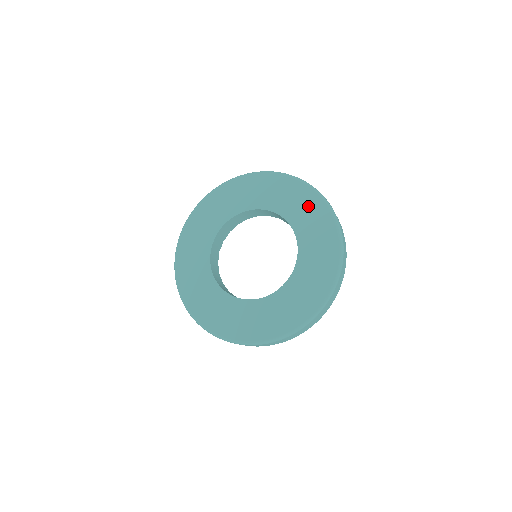
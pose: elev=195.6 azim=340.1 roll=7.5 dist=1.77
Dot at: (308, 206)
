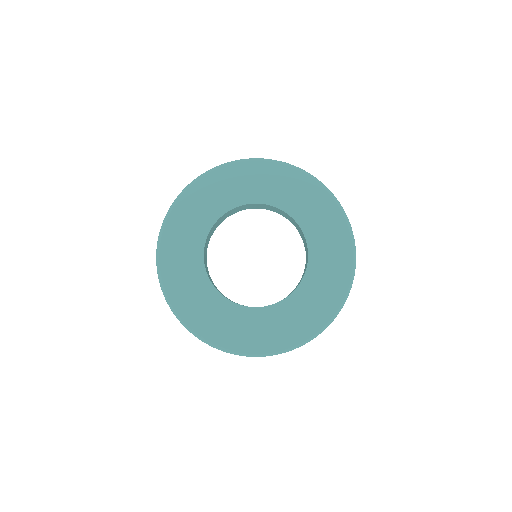
Dot at: (281, 180)
